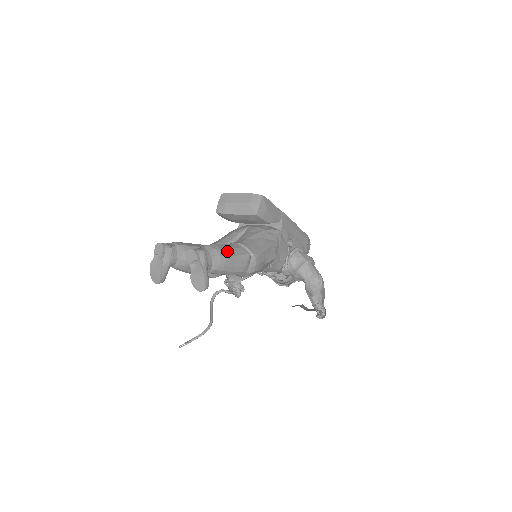
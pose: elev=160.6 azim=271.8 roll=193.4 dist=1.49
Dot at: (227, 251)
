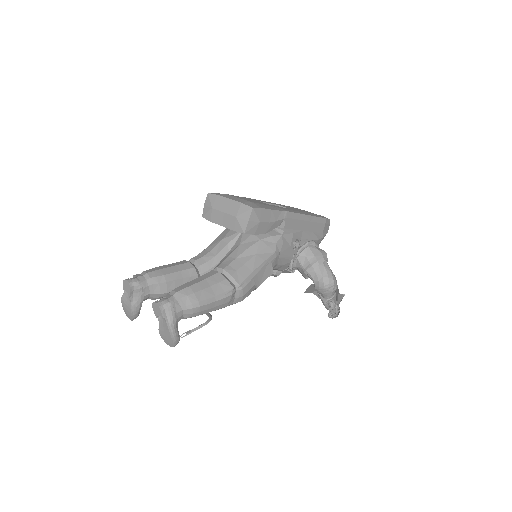
Dot at: (203, 293)
